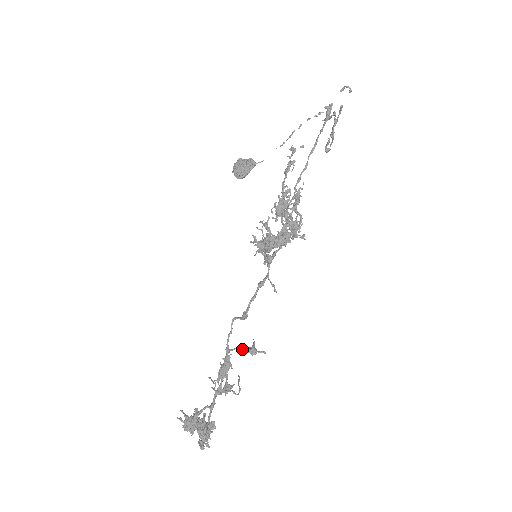
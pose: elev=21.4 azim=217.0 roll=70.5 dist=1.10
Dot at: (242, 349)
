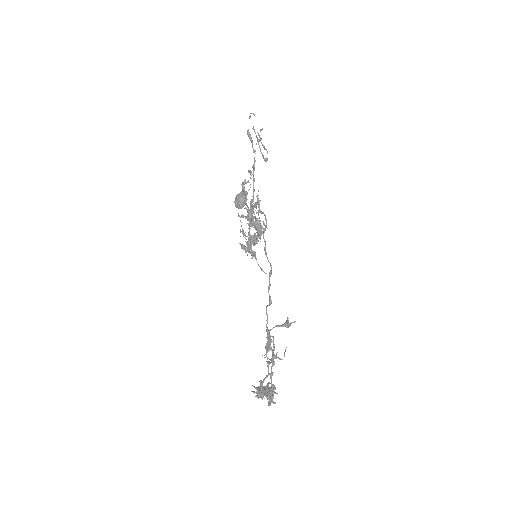
Dot at: (278, 326)
